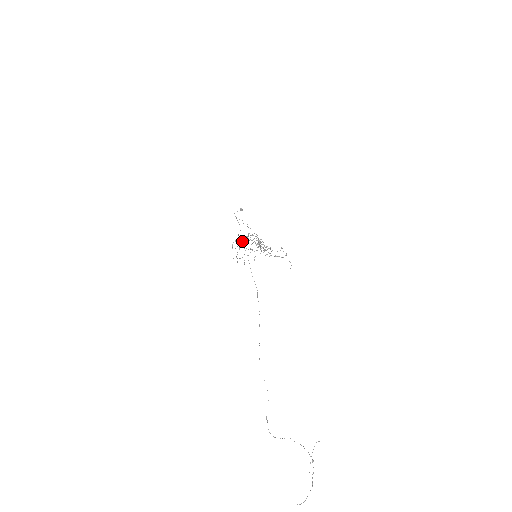
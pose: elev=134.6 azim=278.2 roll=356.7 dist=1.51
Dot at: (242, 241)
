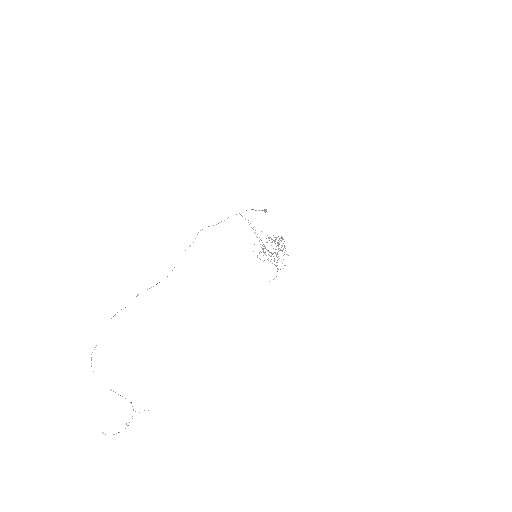
Dot at: (274, 240)
